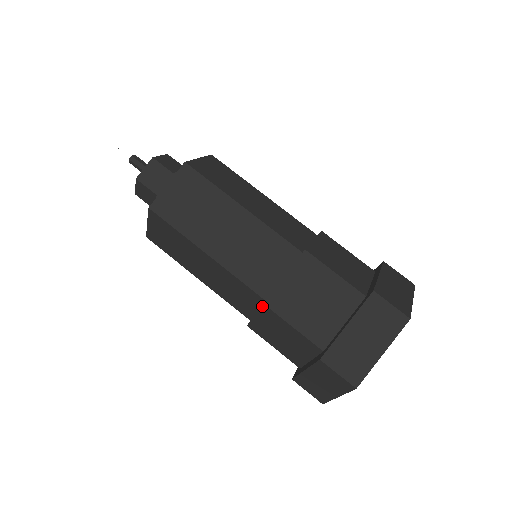
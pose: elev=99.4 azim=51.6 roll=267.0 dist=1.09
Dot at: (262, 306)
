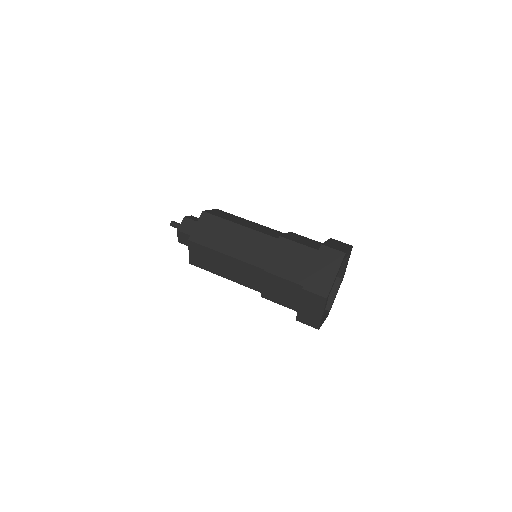
Dot at: (264, 273)
